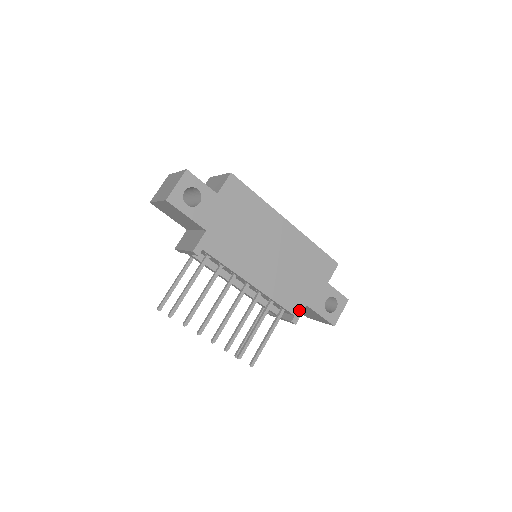
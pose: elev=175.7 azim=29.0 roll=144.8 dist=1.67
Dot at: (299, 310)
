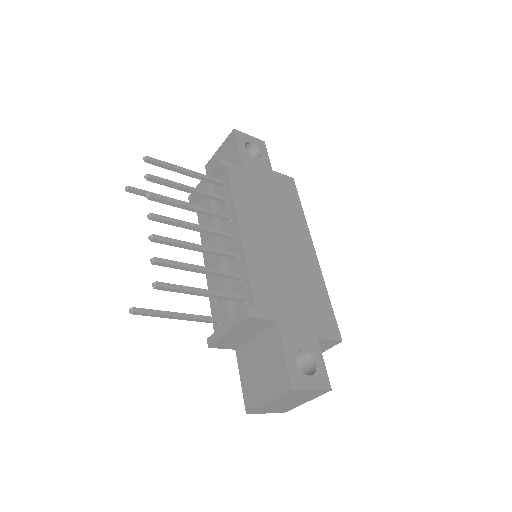
Dot at: (265, 312)
